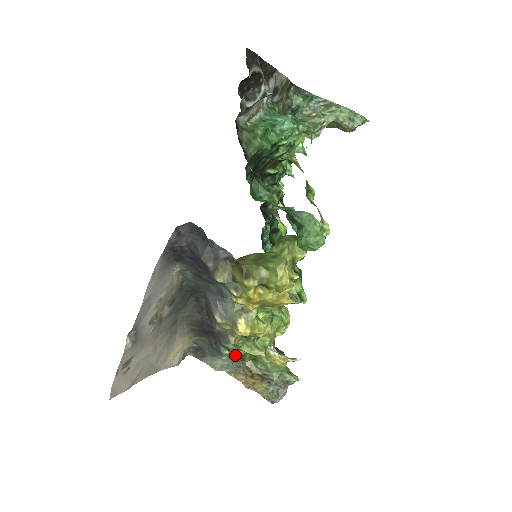
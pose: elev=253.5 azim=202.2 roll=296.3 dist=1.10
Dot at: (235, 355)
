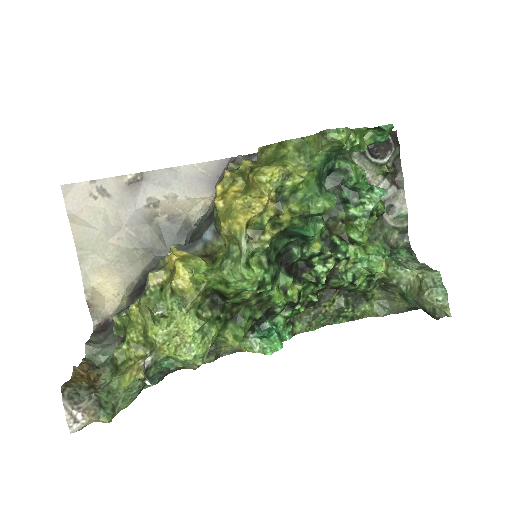
Dot at: occluded
